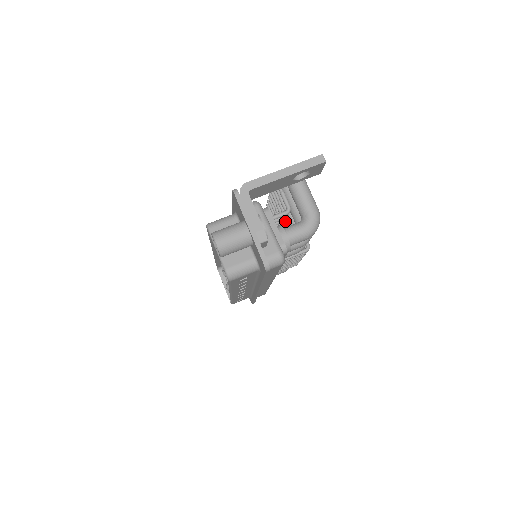
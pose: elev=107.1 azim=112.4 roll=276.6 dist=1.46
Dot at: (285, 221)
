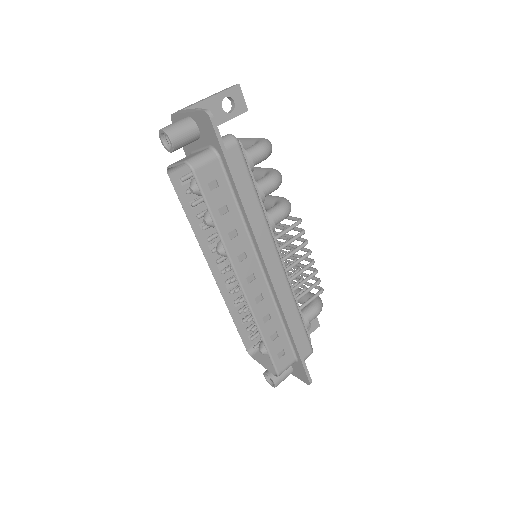
Dot at: occluded
